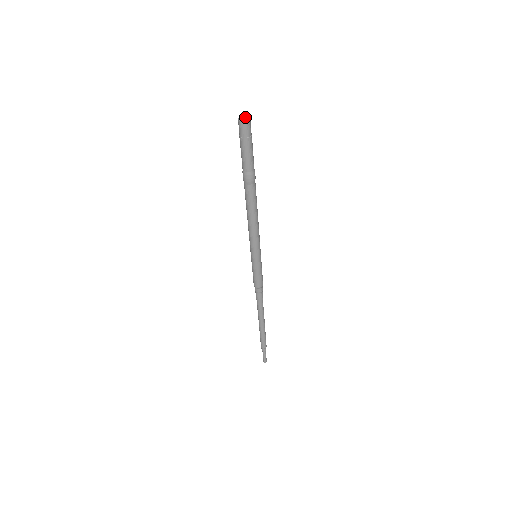
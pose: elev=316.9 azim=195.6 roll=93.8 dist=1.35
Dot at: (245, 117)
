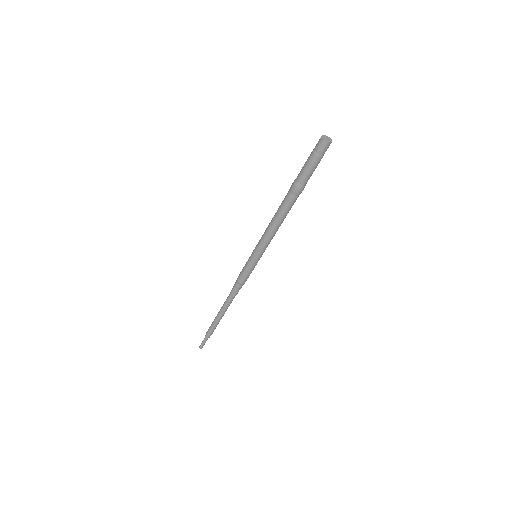
Dot at: (325, 136)
